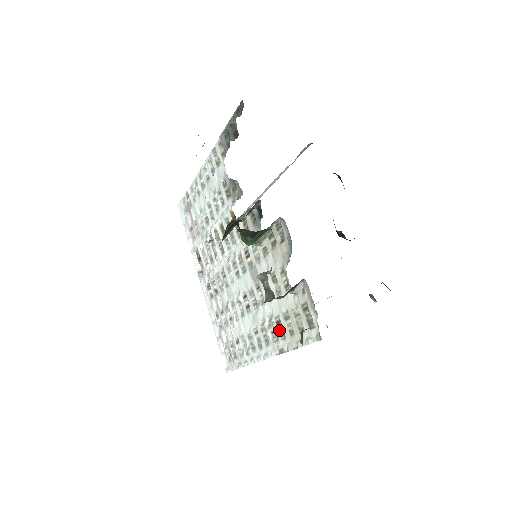
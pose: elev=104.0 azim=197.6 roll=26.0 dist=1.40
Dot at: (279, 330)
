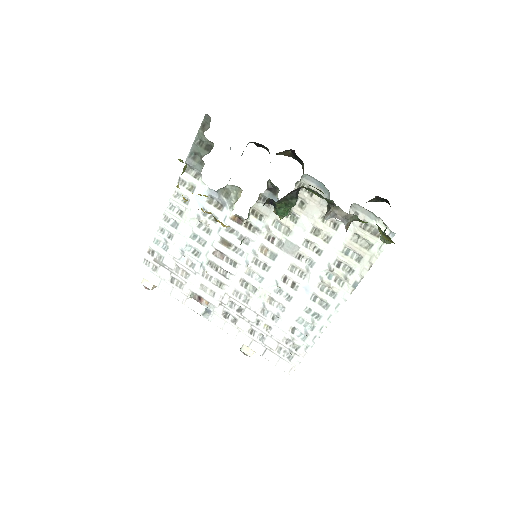
Dot at: (343, 270)
